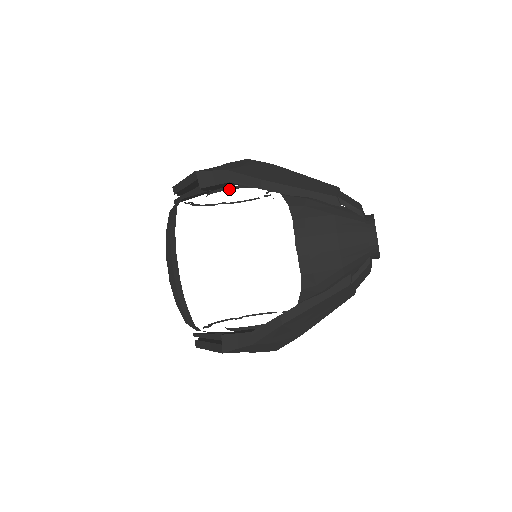
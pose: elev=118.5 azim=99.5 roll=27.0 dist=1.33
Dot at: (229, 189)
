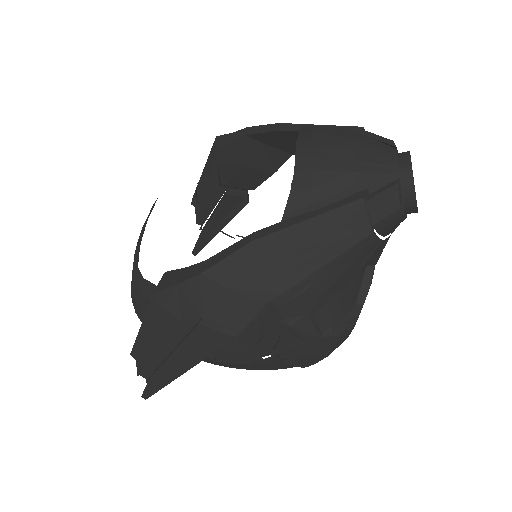
Dot at: (247, 173)
